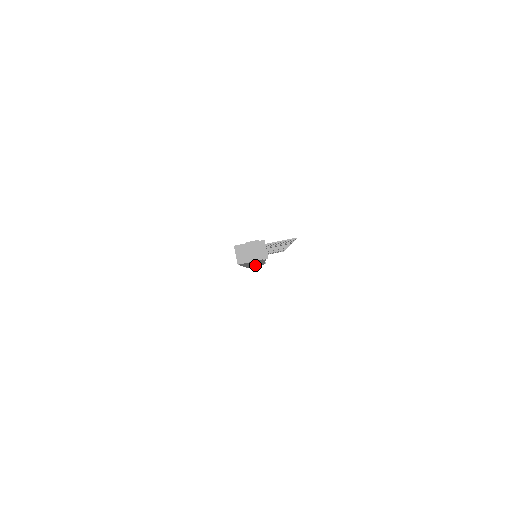
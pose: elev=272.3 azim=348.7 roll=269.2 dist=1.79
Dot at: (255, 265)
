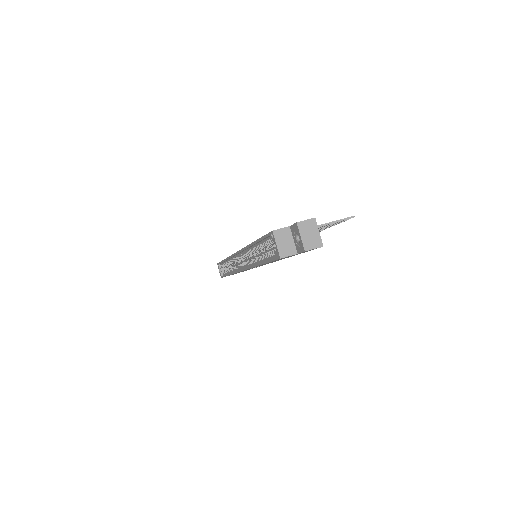
Dot at: occluded
